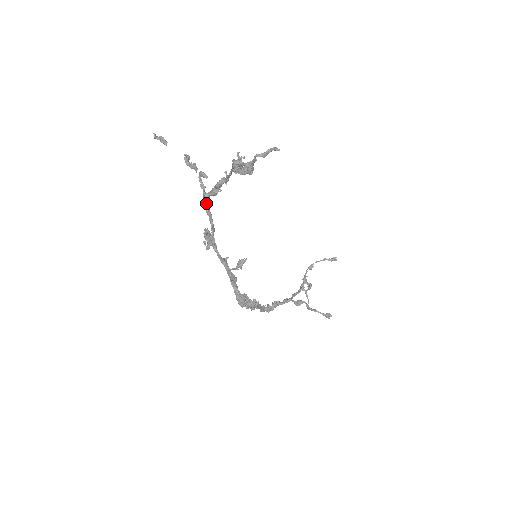
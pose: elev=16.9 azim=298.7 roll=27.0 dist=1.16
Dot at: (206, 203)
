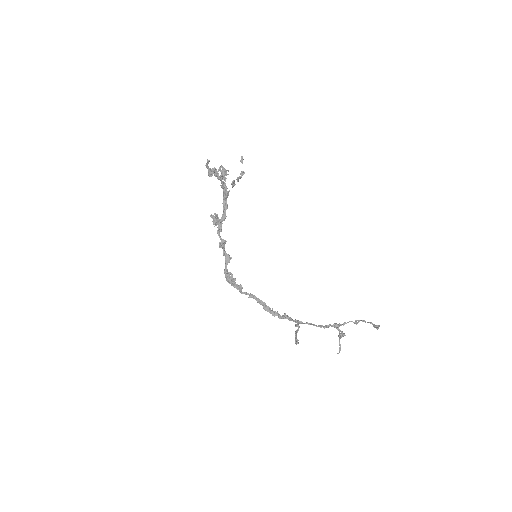
Dot at: (223, 198)
